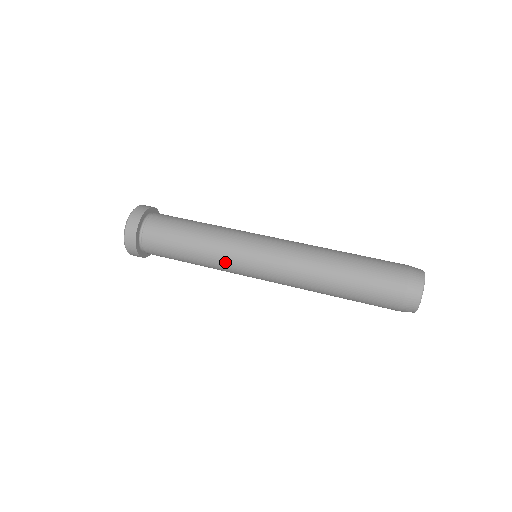
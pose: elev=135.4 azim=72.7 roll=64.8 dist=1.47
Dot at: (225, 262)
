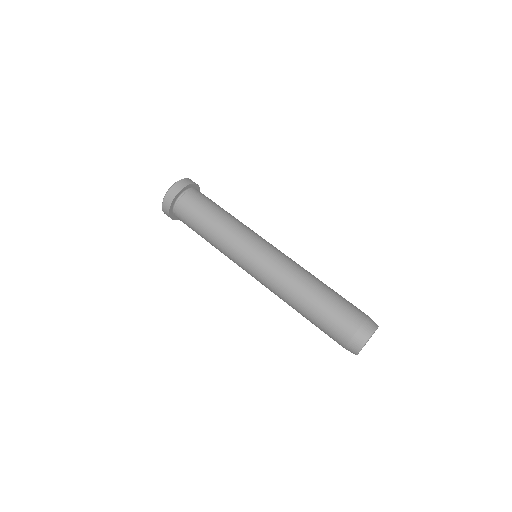
Dot at: (228, 254)
